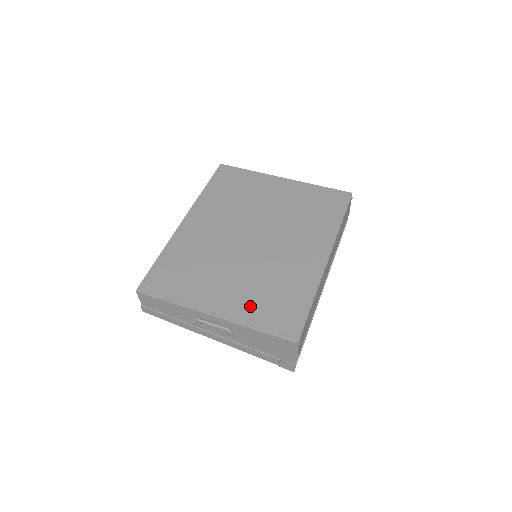
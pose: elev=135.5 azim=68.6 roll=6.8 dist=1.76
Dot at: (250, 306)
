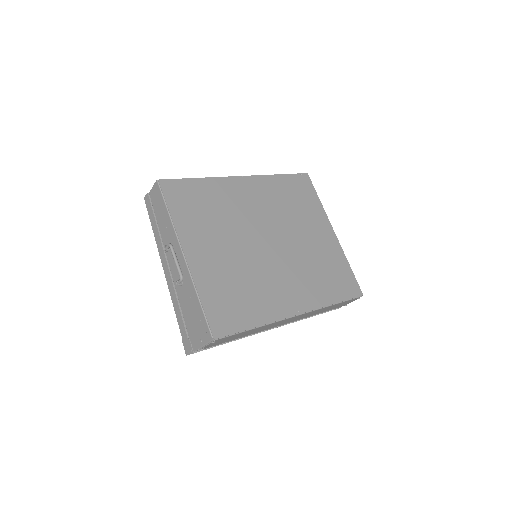
Dot at: (214, 280)
